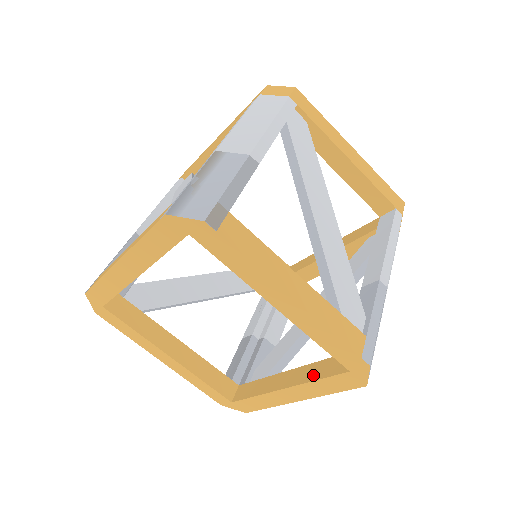
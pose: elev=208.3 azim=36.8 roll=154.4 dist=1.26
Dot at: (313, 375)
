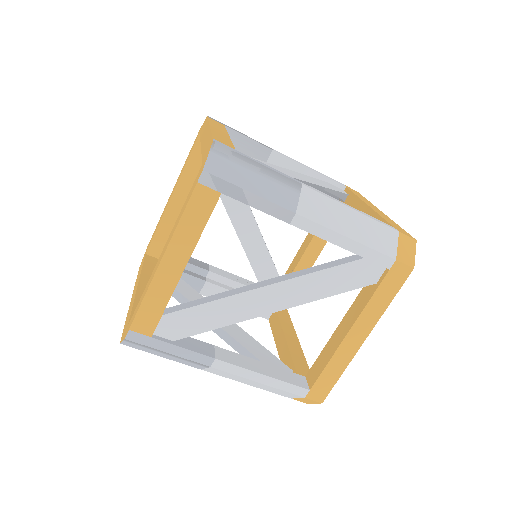
Dot at: occluded
